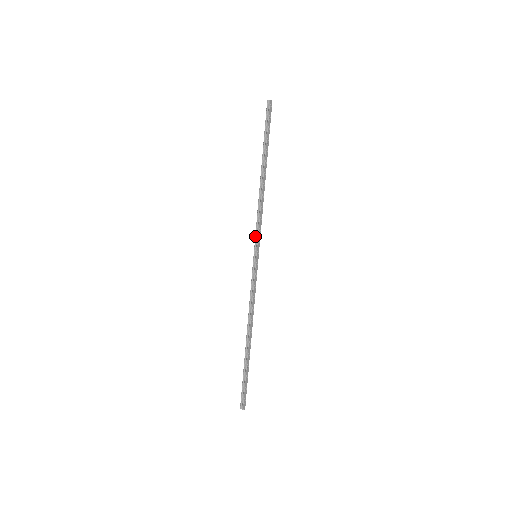
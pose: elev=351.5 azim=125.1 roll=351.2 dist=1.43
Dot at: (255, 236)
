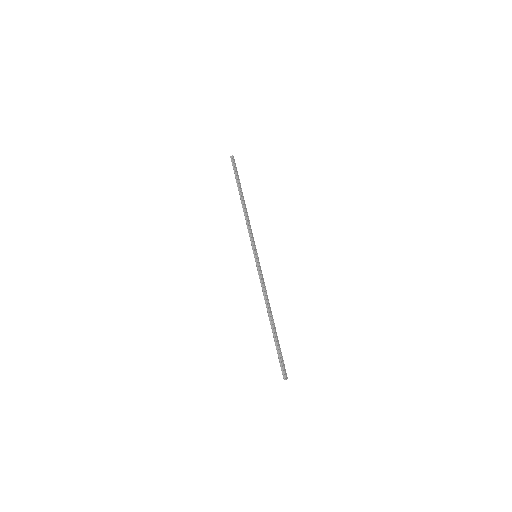
Dot at: (251, 242)
